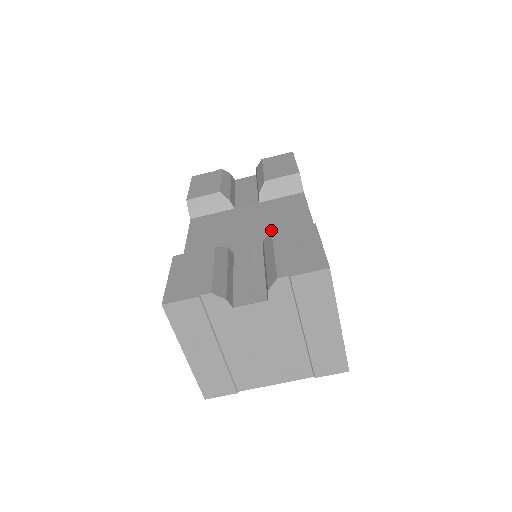
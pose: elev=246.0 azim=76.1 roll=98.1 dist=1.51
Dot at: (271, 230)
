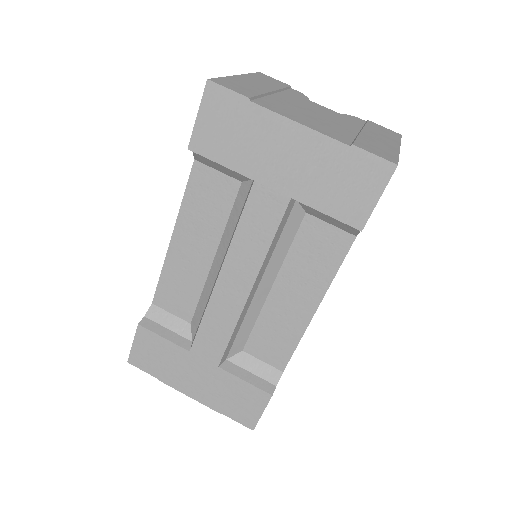
Dot at: occluded
